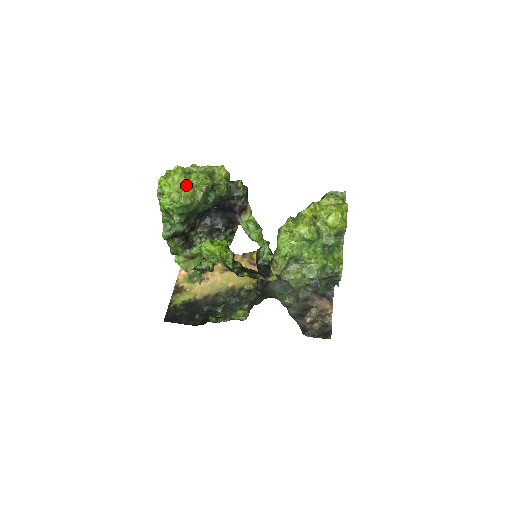
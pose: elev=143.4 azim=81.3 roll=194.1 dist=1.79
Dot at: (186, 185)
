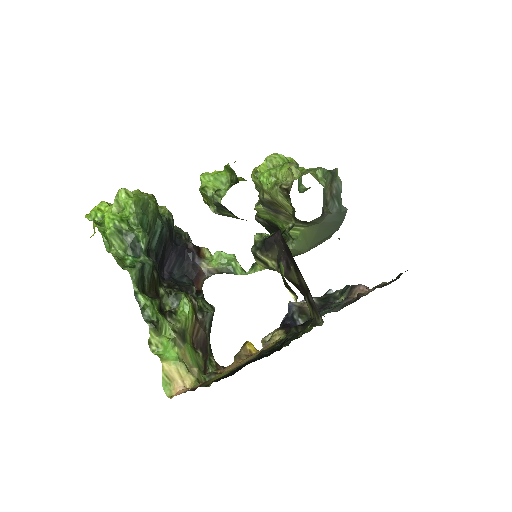
Dot at: occluded
